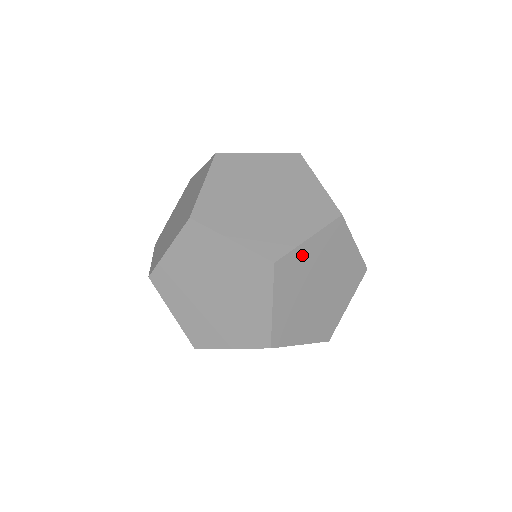
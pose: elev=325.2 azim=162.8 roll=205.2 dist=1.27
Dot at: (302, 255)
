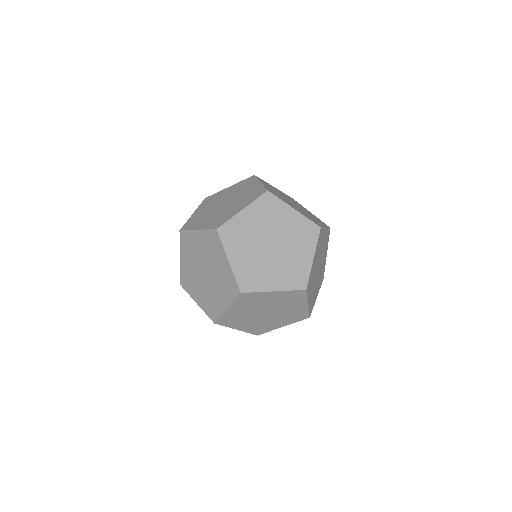
Dot at: (323, 236)
